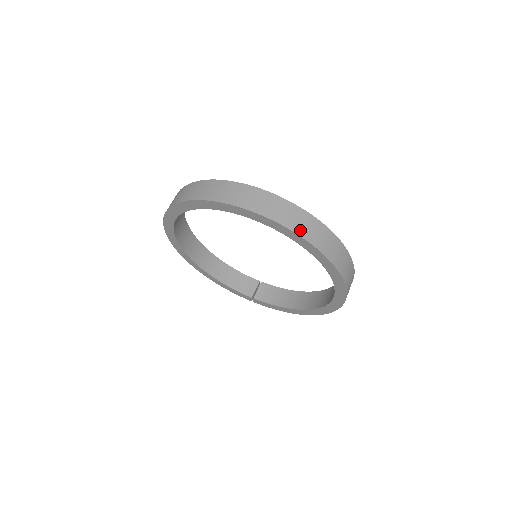
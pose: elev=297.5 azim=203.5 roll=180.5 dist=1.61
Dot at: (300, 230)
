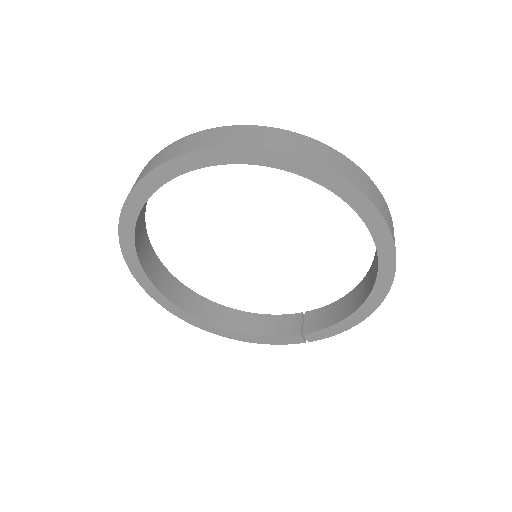
Dot at: (247, 142)
